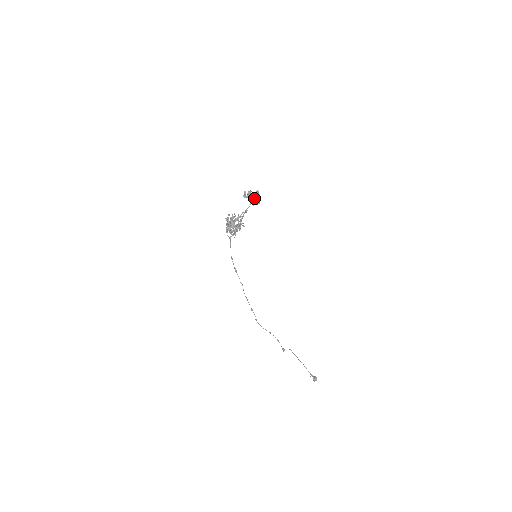
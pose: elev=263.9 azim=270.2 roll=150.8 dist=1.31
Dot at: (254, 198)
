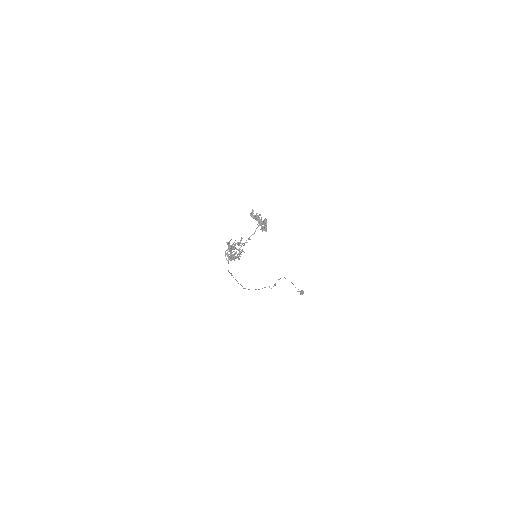
Dot at: (261, 221)
